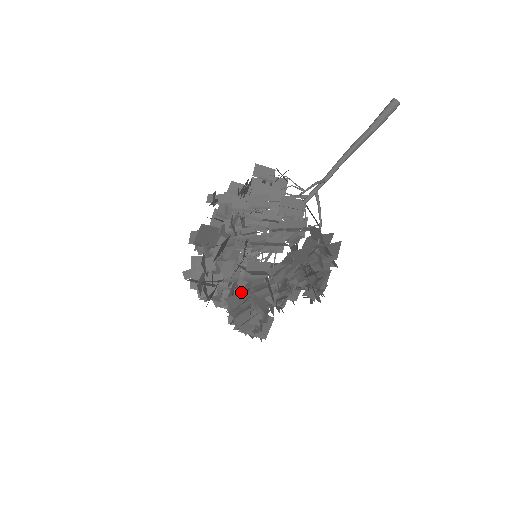
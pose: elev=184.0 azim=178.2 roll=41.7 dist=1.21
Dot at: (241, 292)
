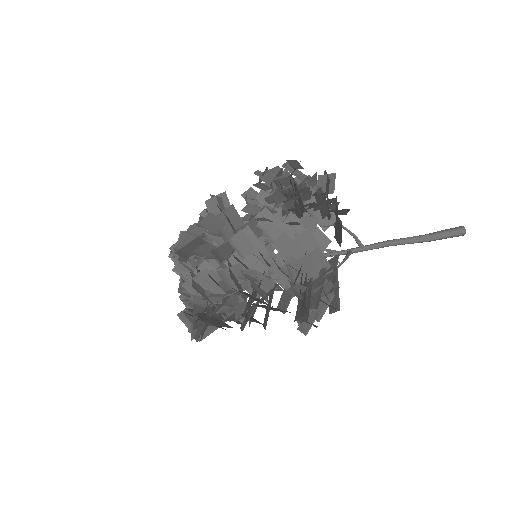
Dot at: occluded
